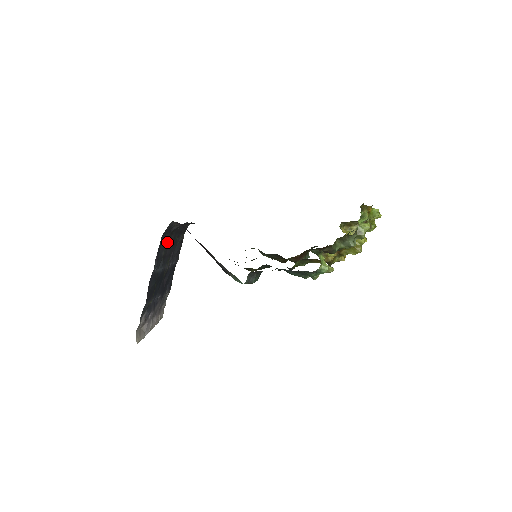
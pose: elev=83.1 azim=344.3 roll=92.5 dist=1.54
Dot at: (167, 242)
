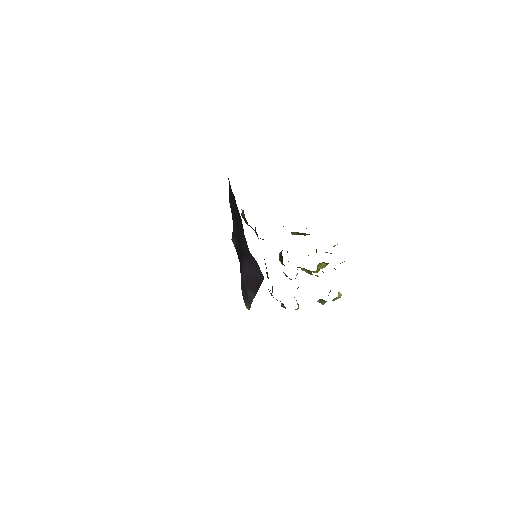
Dot at: occluded
